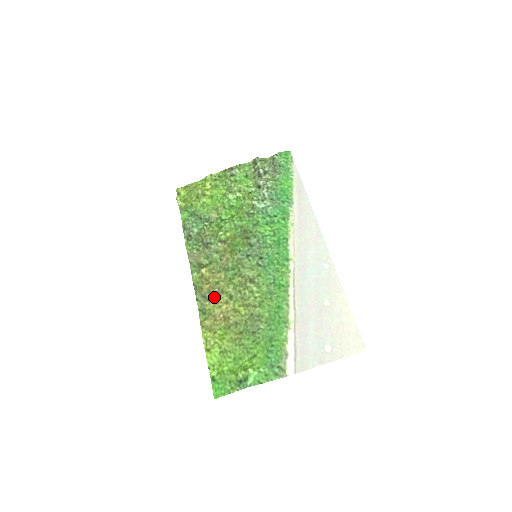
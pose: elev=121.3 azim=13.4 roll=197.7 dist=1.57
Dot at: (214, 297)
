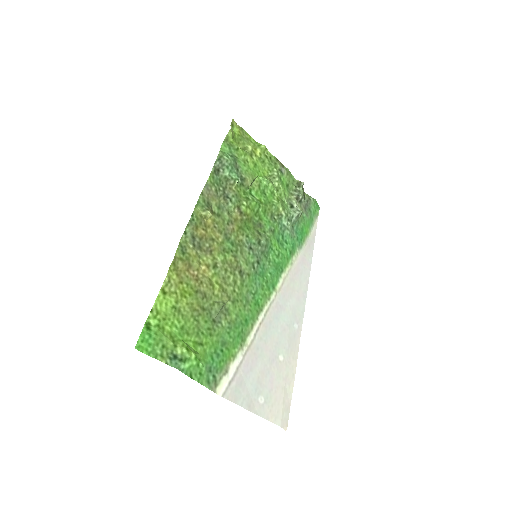
Dot at: (201, 248)
